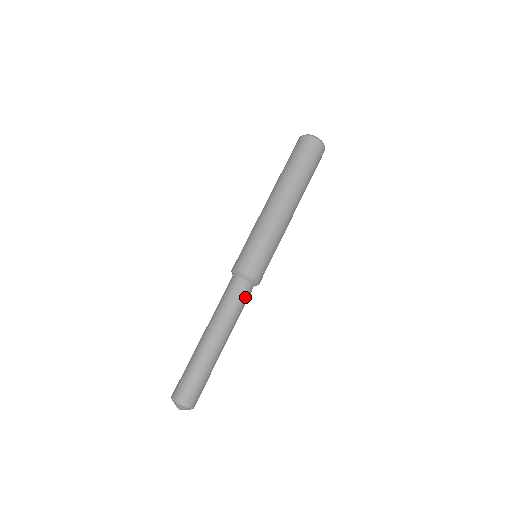
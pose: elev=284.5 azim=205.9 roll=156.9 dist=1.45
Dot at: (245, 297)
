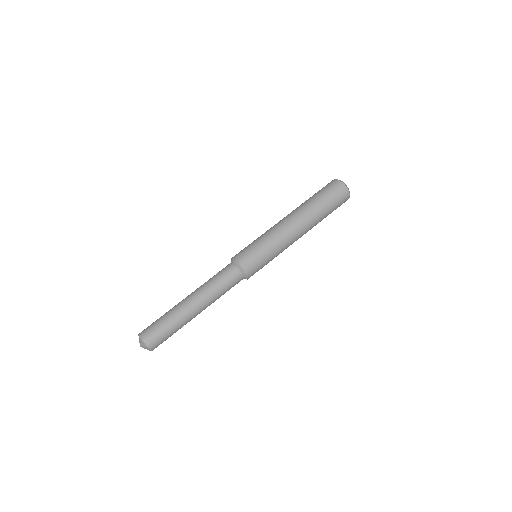
Dot at: (226, 275)
